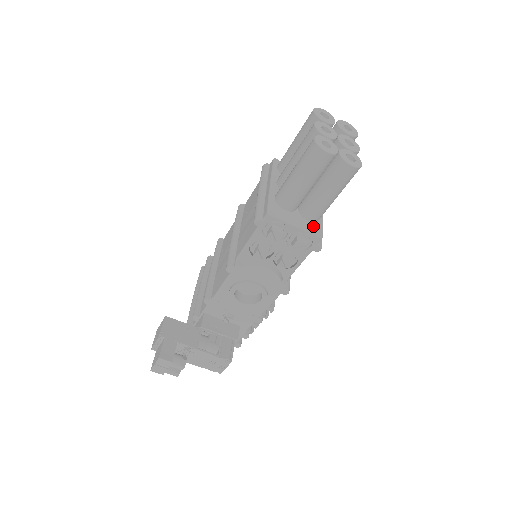
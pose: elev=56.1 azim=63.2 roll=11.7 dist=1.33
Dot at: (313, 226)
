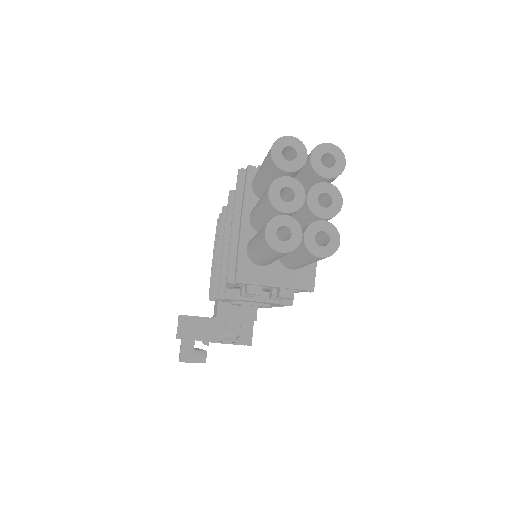
Dot at: (298, 276)
